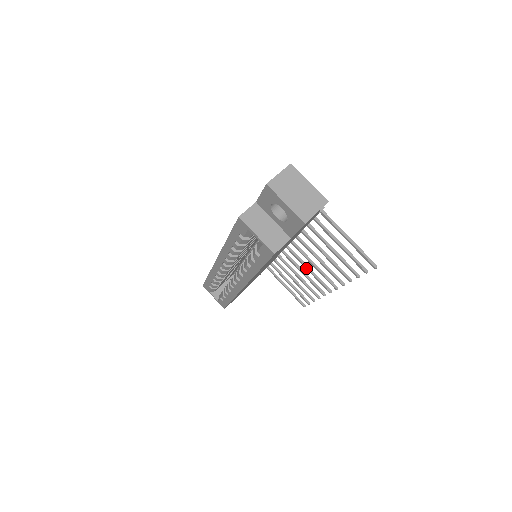
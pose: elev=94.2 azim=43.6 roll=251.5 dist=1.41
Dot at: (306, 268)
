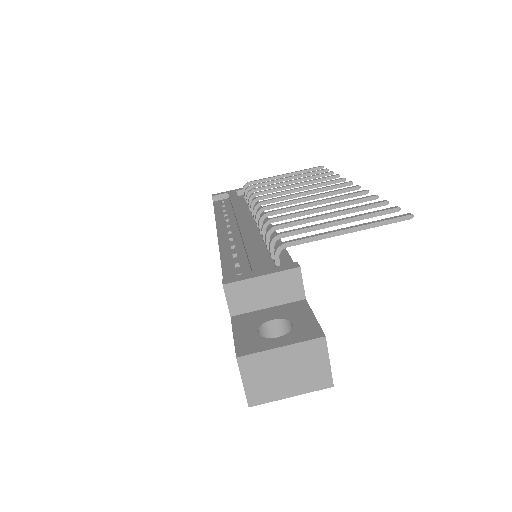
Dot at: (305, 195)
